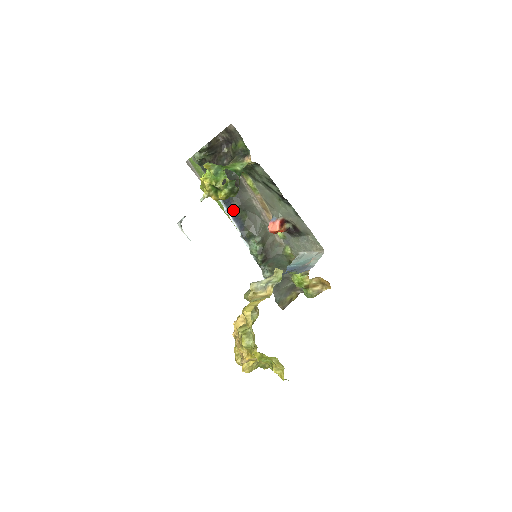
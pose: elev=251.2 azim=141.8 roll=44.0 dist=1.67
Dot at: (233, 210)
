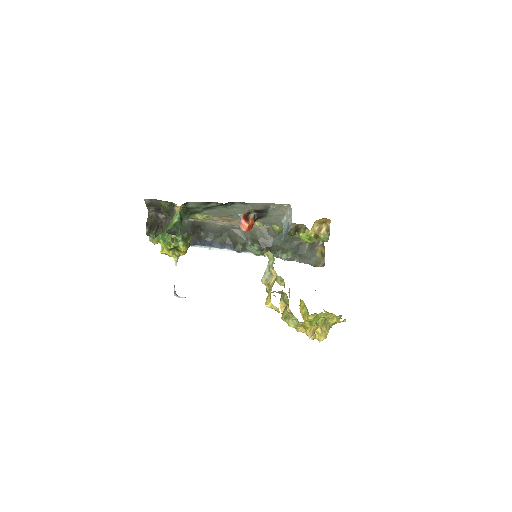
Dot at: (214, 243)
